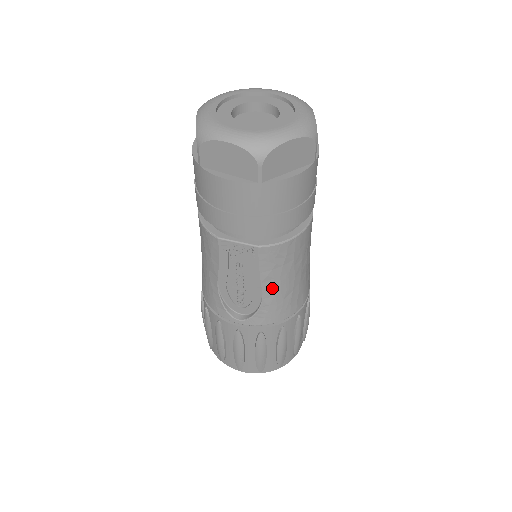
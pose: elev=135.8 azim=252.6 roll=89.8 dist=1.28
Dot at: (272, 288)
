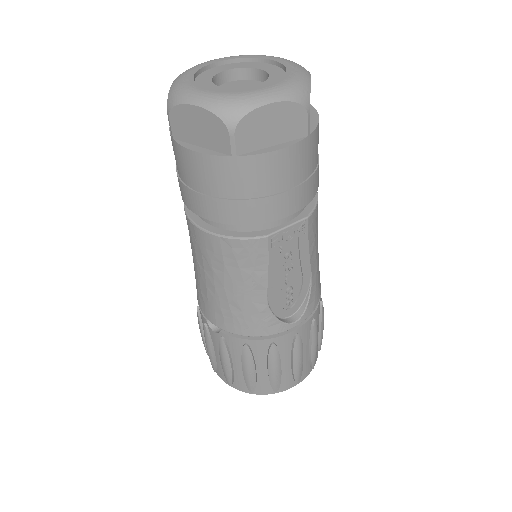
Dot at: (315, 261)
